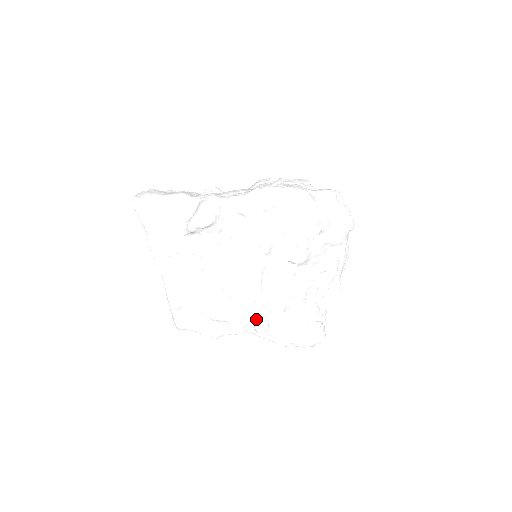
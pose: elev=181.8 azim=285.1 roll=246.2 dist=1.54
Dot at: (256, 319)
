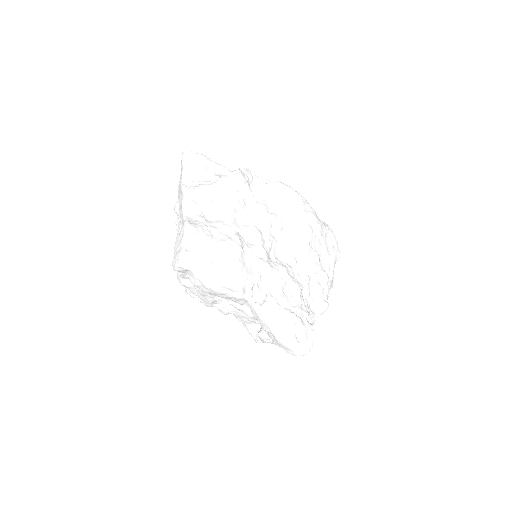
Dot at: (257, 285)
